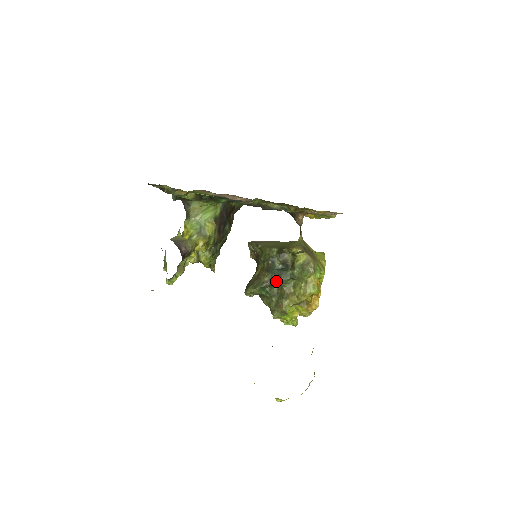
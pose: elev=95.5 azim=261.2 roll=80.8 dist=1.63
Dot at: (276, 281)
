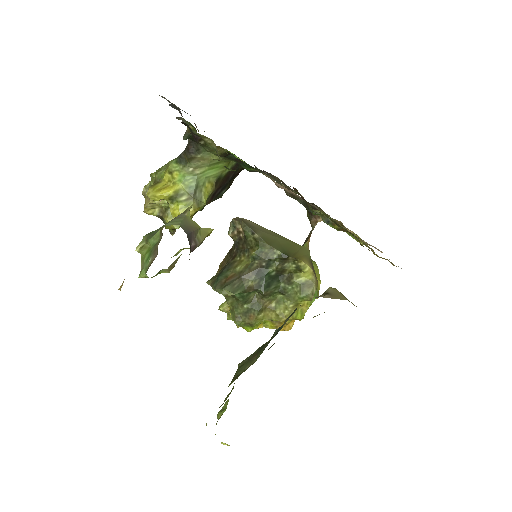
Dot at: (263, 291)
